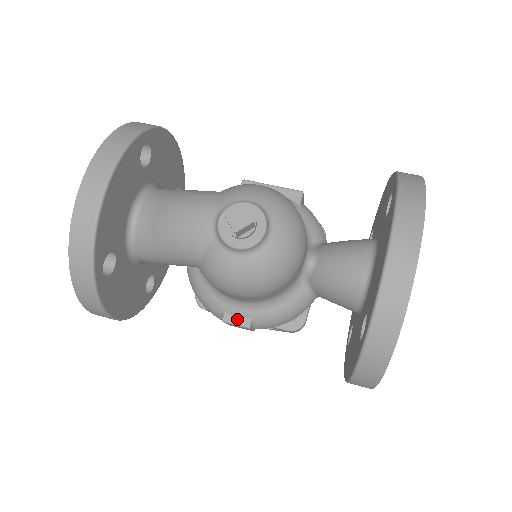
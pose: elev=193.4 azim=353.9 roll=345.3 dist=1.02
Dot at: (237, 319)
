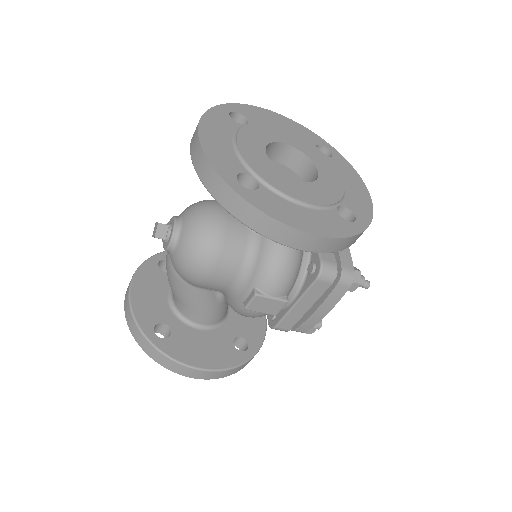
Dot at: (249, 298)
